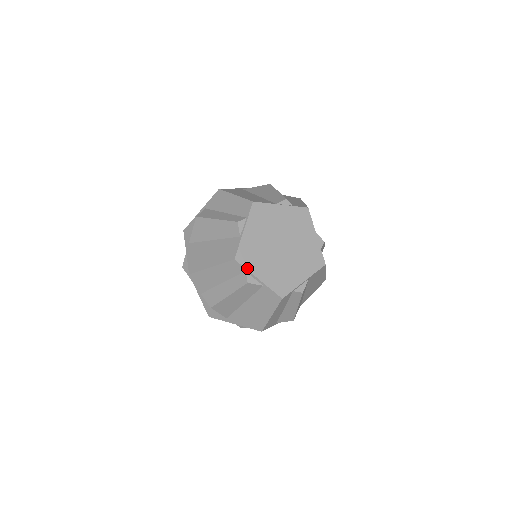
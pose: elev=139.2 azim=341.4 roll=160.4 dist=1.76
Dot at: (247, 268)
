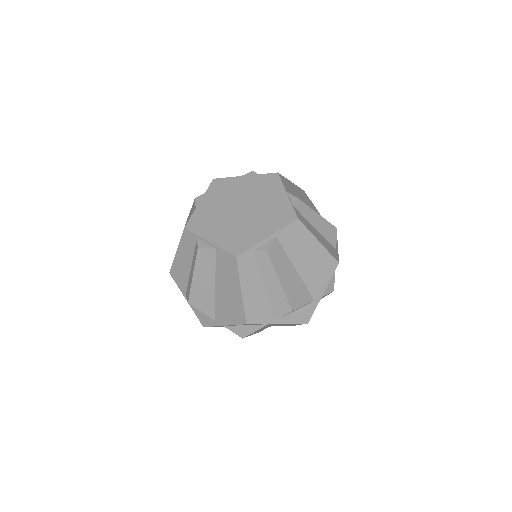
Dot at: (197, 233)
